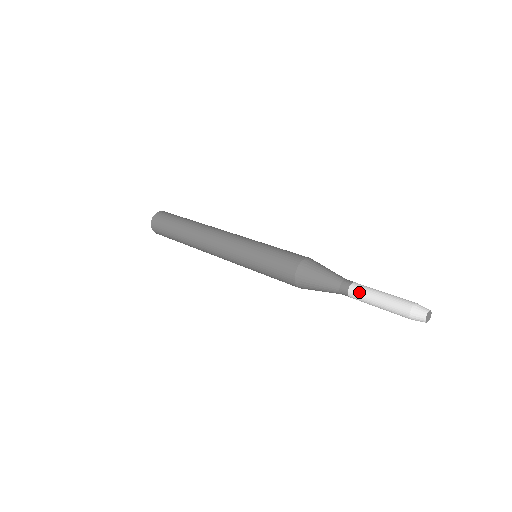
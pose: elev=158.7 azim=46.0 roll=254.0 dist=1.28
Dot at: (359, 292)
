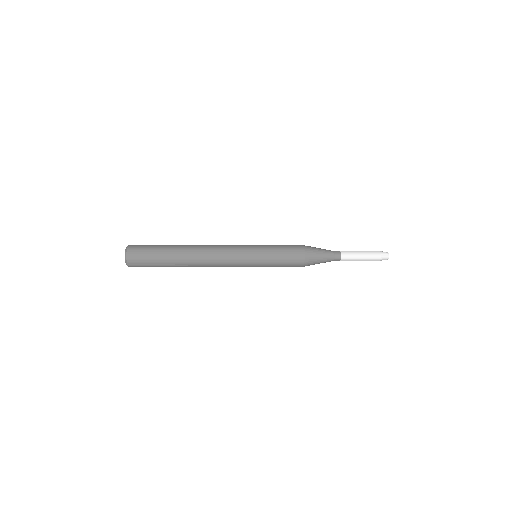
Dot at: (348, 254)
